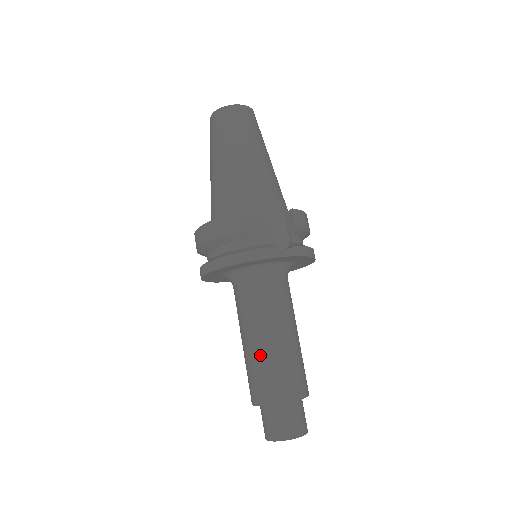
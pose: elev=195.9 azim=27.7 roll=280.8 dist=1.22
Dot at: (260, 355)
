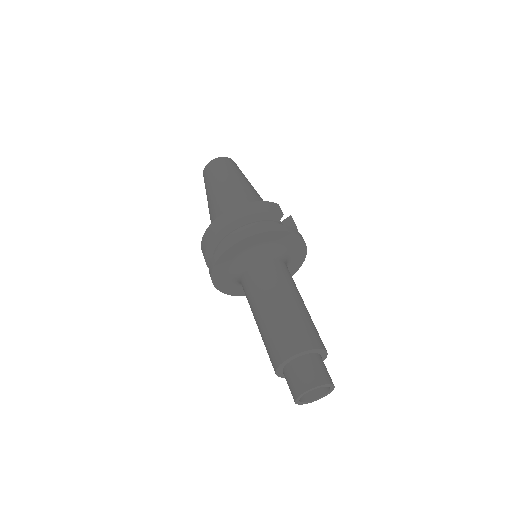
Dot at: (287, 312)
